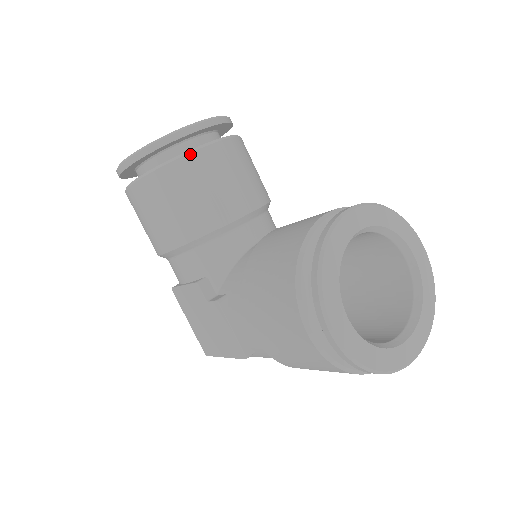
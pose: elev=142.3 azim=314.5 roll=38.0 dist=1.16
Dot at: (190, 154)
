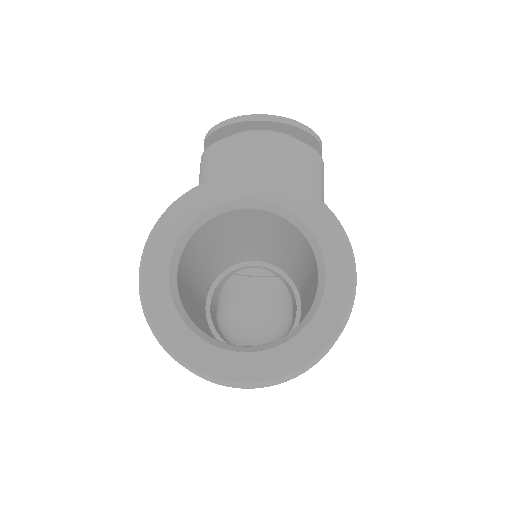
Dot at: (235, 137)
